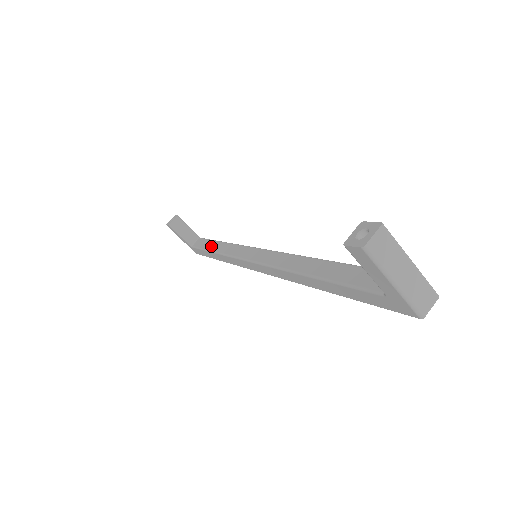
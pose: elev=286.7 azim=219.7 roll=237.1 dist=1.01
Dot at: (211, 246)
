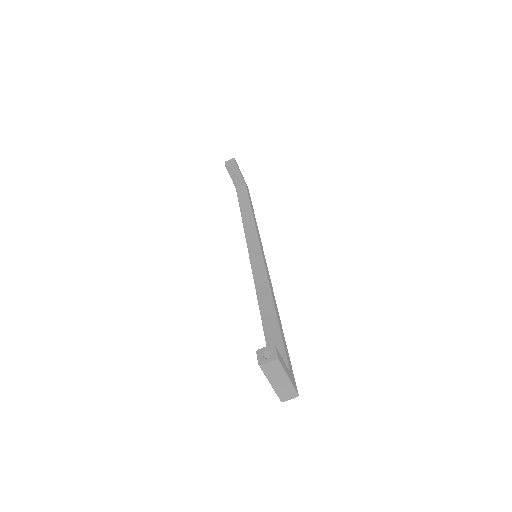
Dot at: (244, 207)
